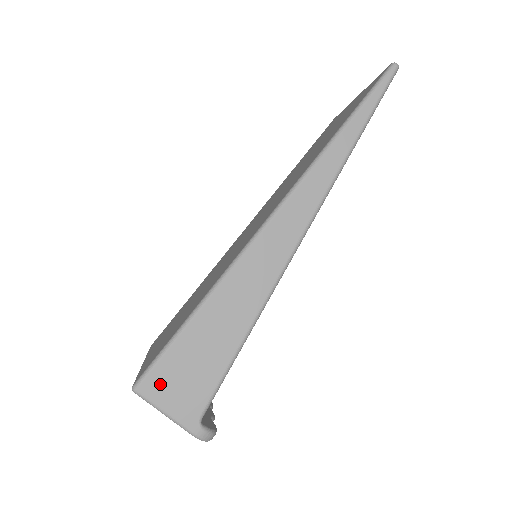
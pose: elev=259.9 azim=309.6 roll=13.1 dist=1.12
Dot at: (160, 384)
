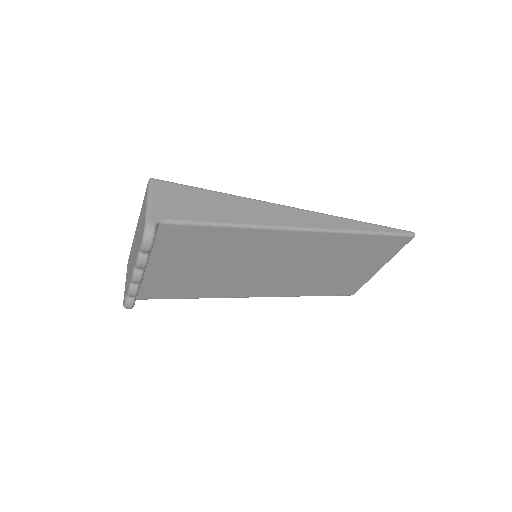
Dot at: (166, 190)
